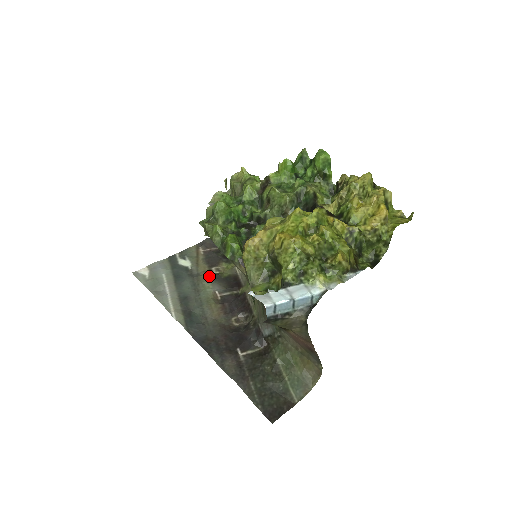
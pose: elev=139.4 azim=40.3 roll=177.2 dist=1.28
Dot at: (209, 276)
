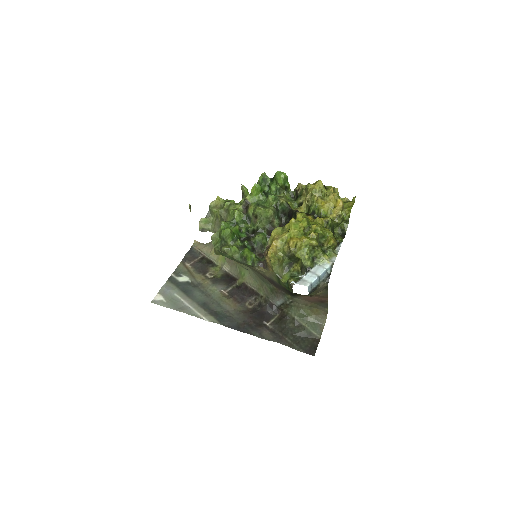
Dot at: (209, 281)
